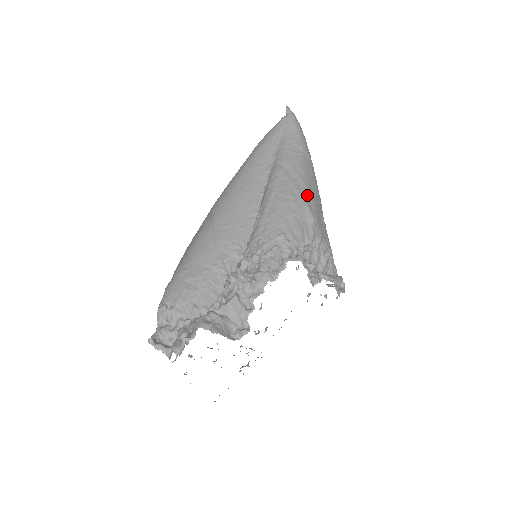
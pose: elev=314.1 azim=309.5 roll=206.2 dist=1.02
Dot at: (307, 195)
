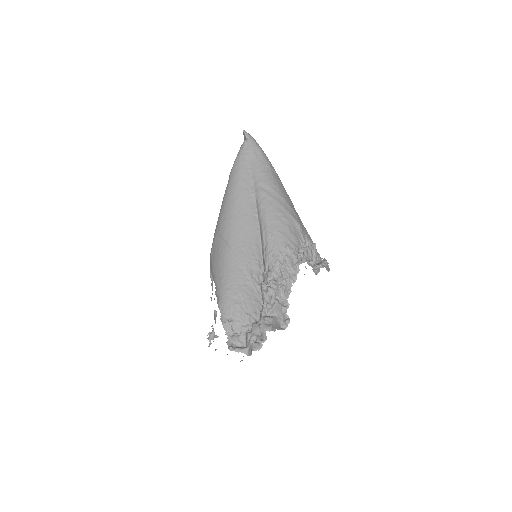
Dot at: (289, 208)
